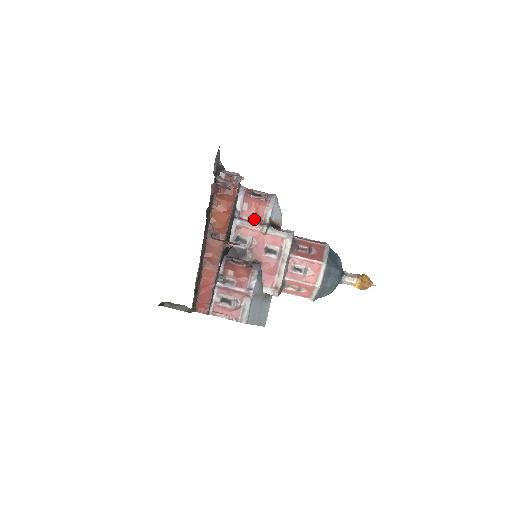
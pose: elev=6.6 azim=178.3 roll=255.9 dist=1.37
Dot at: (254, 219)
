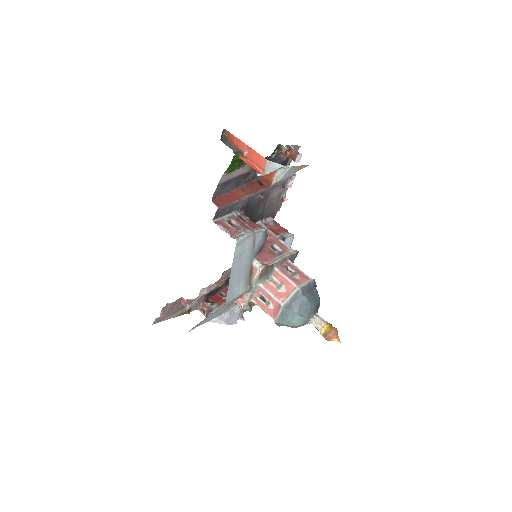
Dot at: (274, 231)
